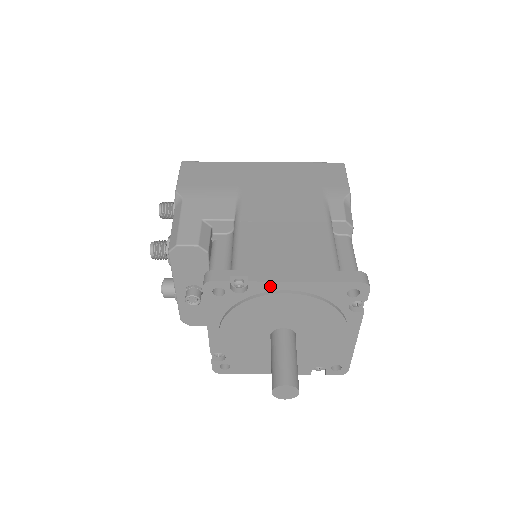
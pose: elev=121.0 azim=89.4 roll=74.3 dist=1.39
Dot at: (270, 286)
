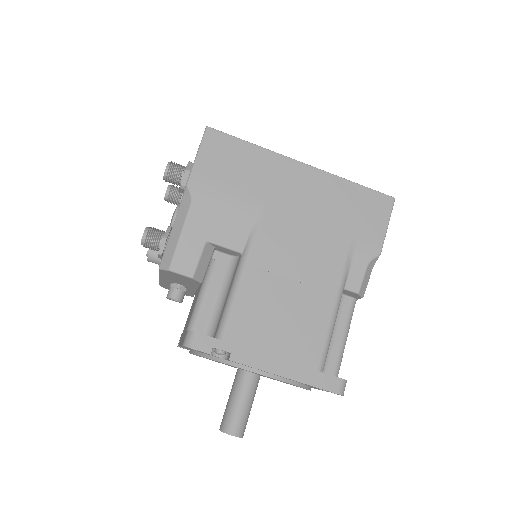
Dot at: (249, 366)
